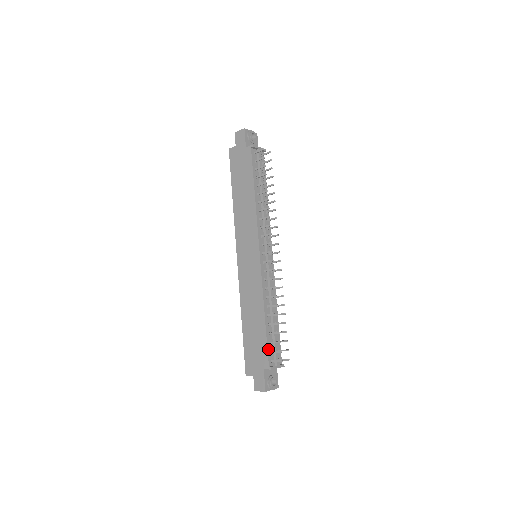
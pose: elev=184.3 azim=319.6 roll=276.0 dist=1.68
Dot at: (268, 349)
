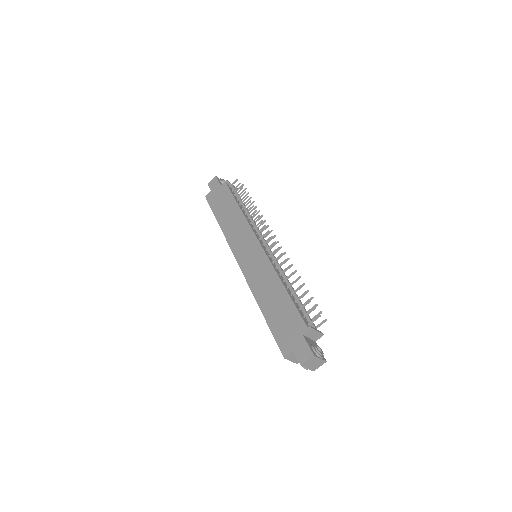
Dot at: (300, 313)
